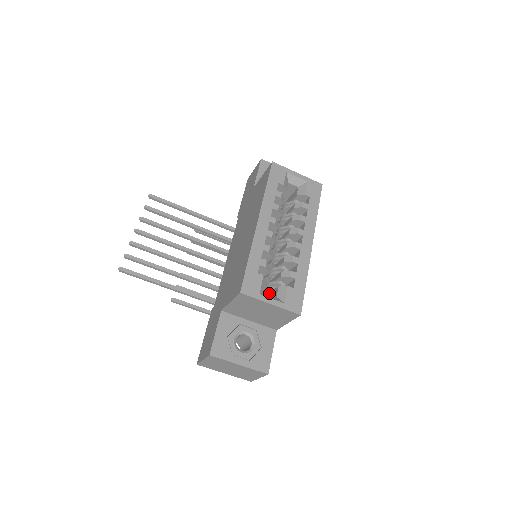
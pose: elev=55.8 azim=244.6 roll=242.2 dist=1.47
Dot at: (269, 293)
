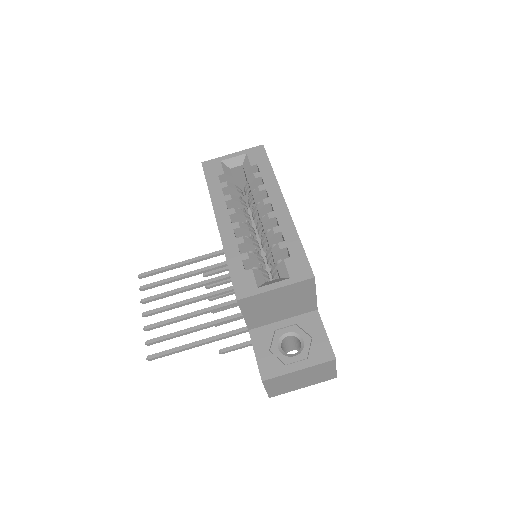
Dot at: occluded
